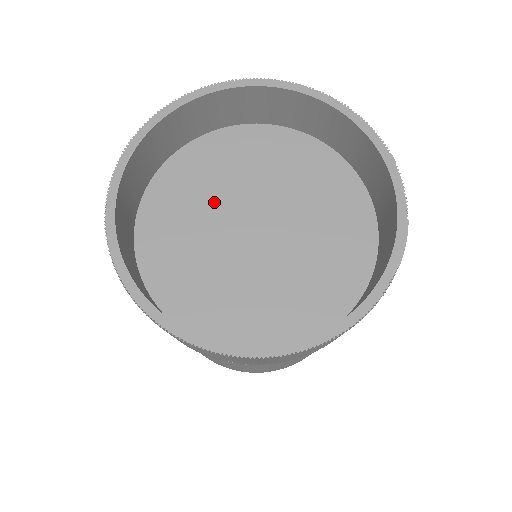
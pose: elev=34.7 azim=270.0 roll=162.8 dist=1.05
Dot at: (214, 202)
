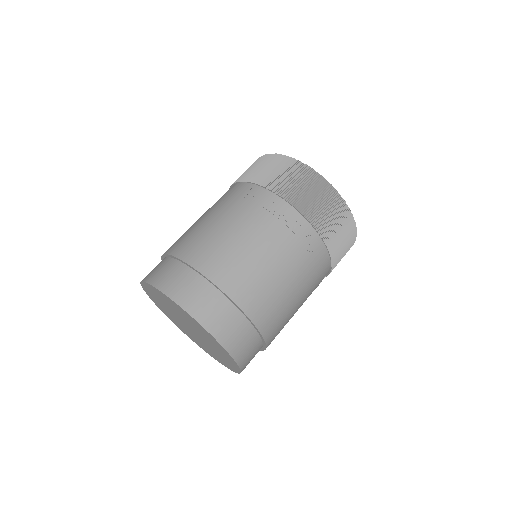
Dot at: occluded
